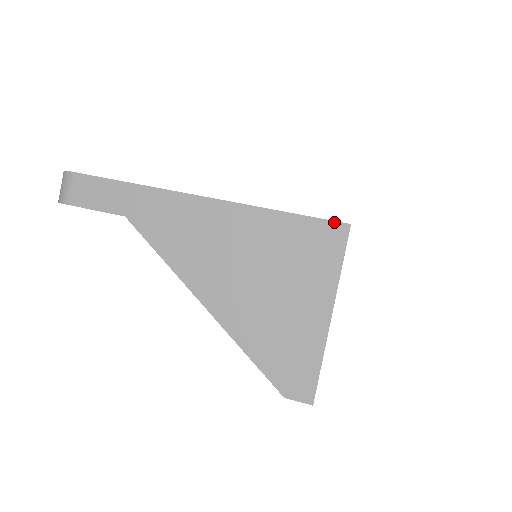
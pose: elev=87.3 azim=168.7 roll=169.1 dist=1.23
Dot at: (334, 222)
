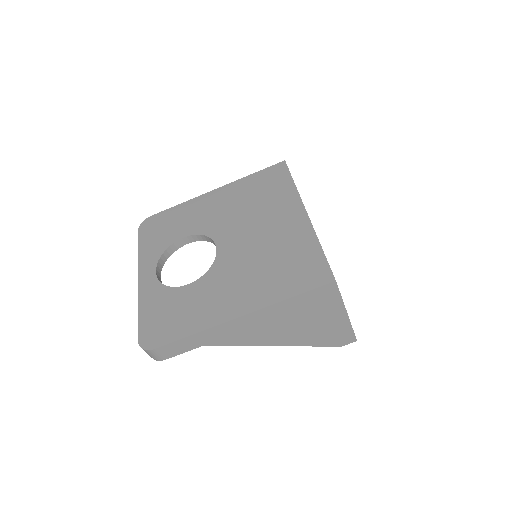
Dot at: (326, 285)
